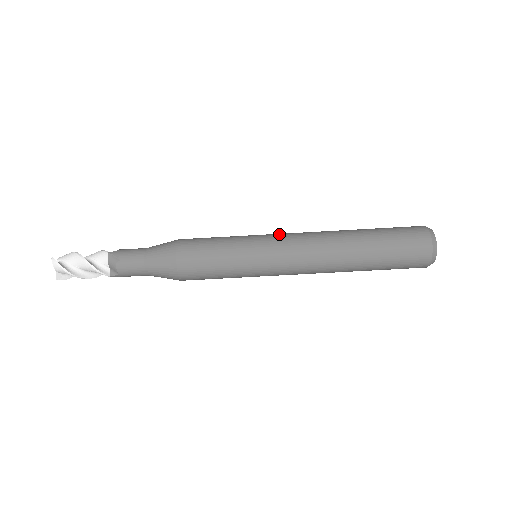
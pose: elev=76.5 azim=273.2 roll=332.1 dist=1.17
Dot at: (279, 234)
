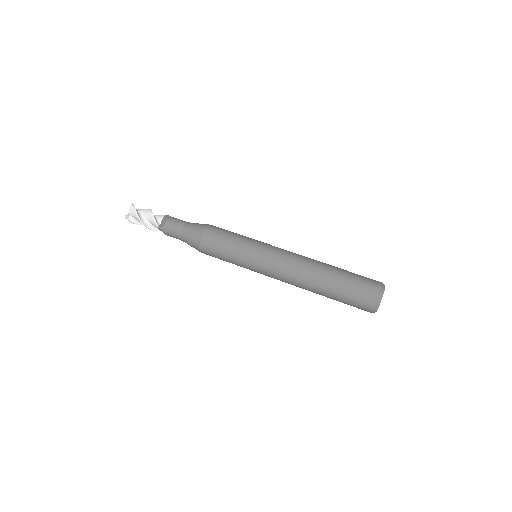
Dot at: occluded
